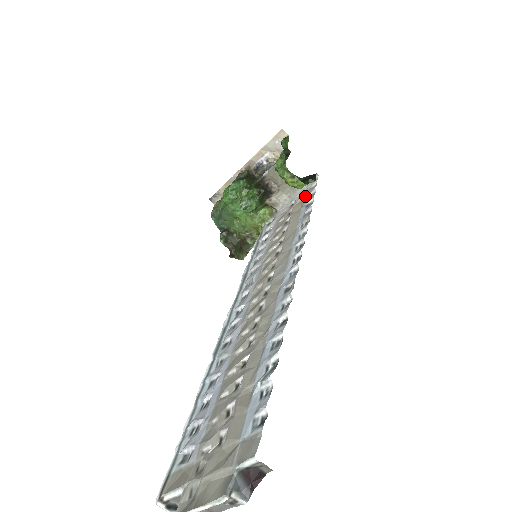
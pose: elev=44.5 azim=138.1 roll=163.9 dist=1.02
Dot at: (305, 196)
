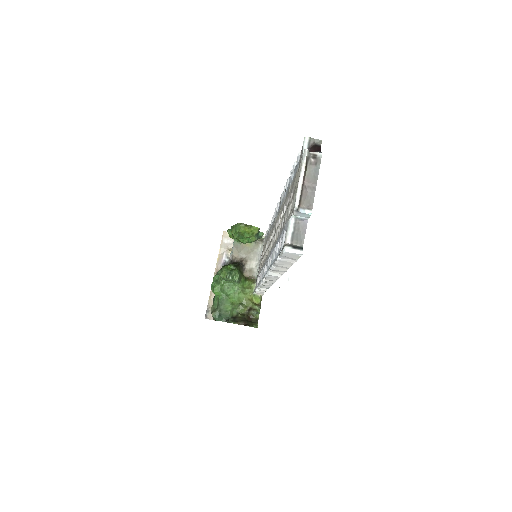
Dot at: (264, 242)
